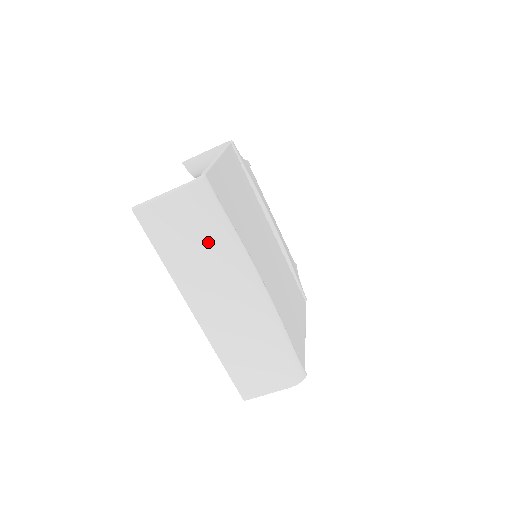
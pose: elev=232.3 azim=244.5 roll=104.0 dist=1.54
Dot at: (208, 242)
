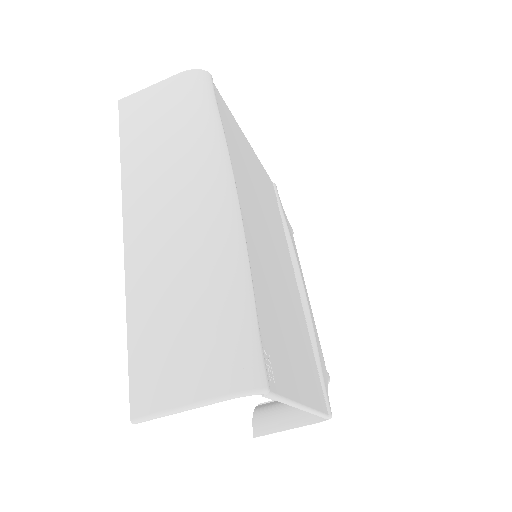
Dot at: (183, 128)
